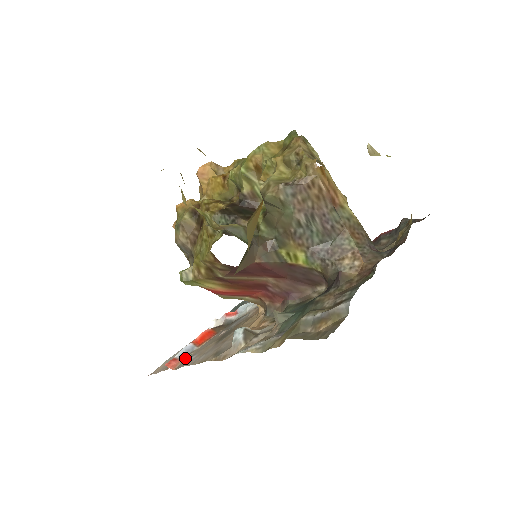
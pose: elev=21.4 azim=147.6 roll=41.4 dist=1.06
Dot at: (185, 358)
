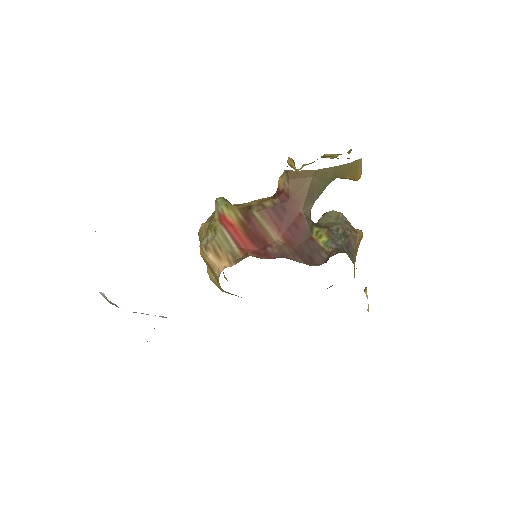
Dot at: occluded
